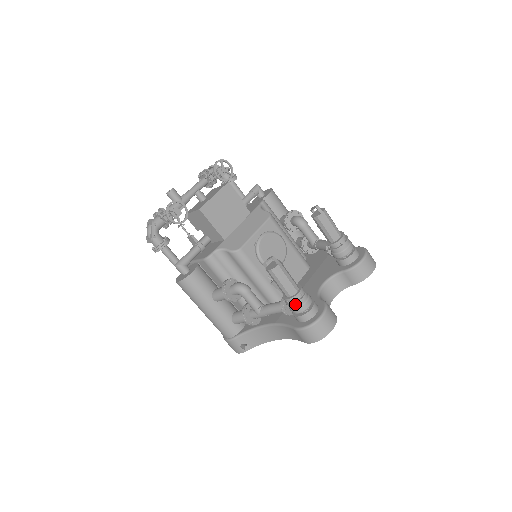
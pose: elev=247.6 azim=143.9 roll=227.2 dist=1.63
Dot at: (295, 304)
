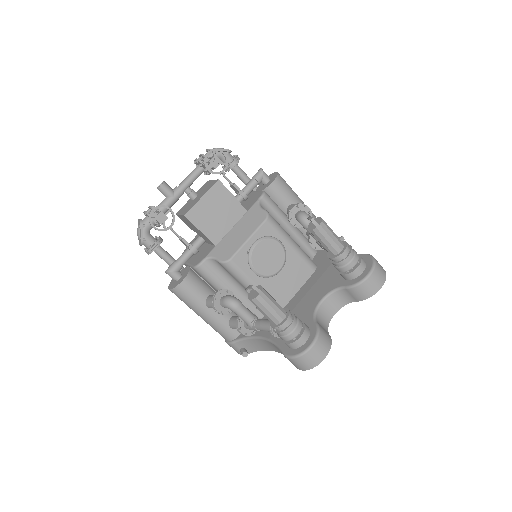
Dot at: (281, 333)
